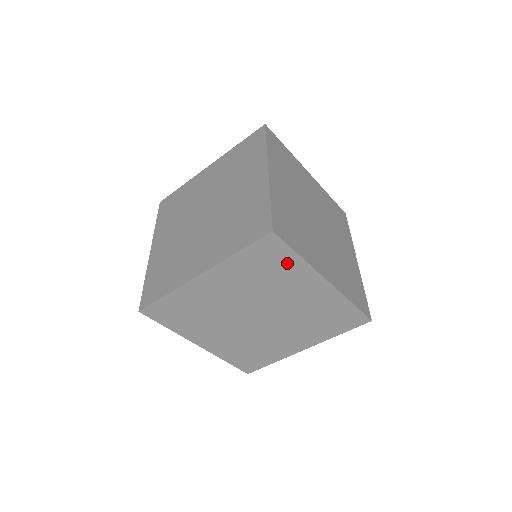
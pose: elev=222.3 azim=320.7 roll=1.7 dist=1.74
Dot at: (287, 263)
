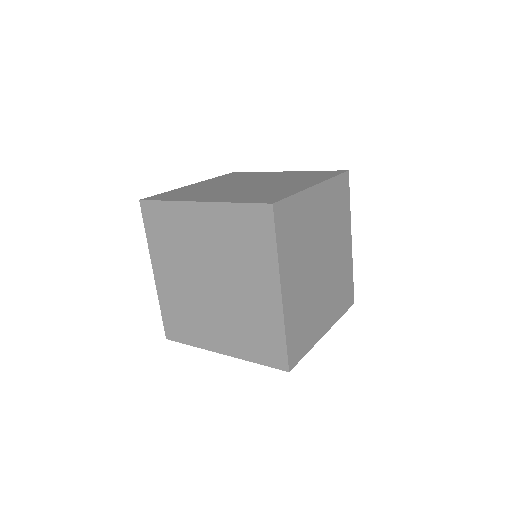
Dot at: (345, 206)
